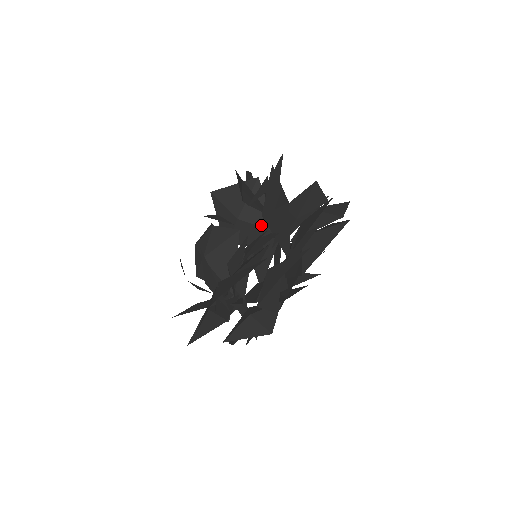
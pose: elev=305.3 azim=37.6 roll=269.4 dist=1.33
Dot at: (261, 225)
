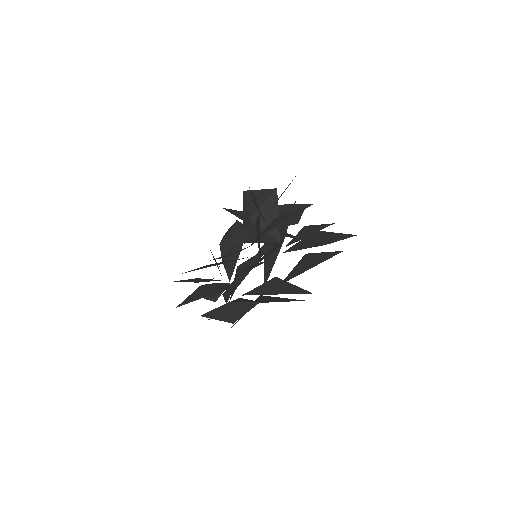
Dot at: (267, 231)
